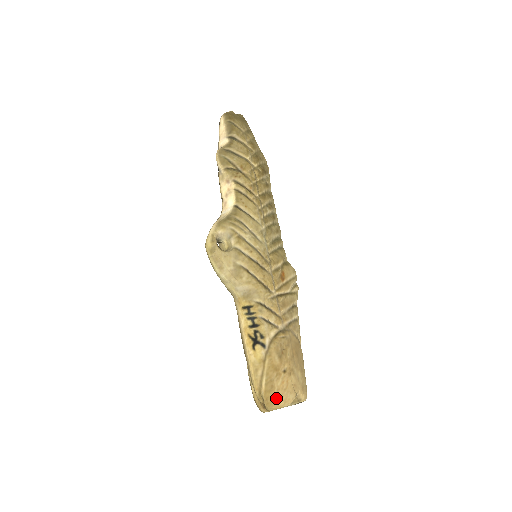
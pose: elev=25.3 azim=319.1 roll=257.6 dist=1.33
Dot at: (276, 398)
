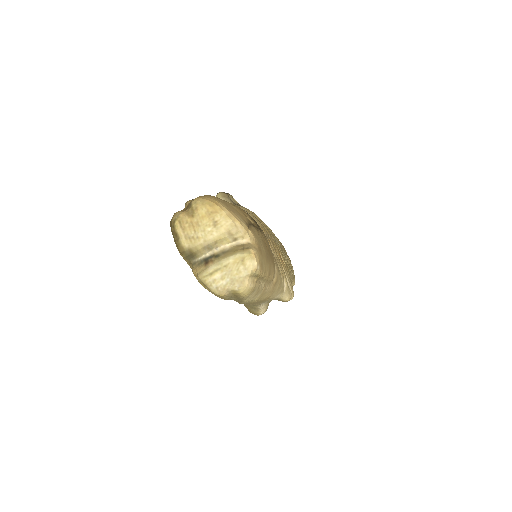
Dot at: (218, 200)
